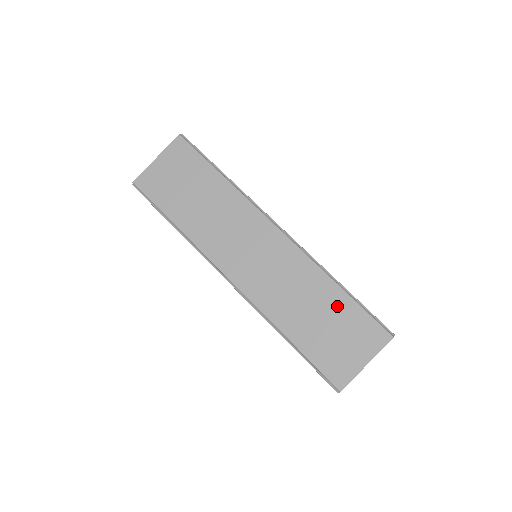
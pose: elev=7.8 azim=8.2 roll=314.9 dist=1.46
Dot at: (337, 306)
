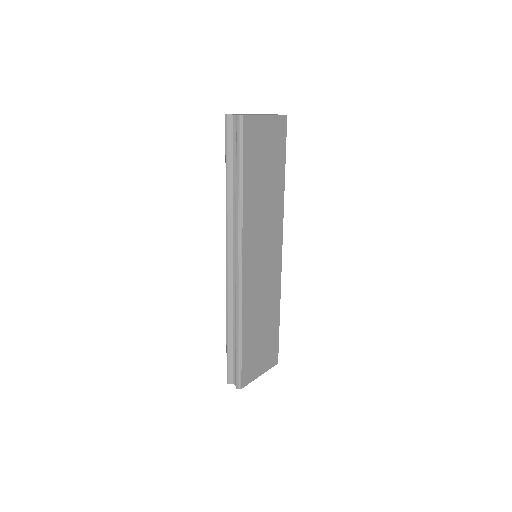
Dot at: (272, 327)
